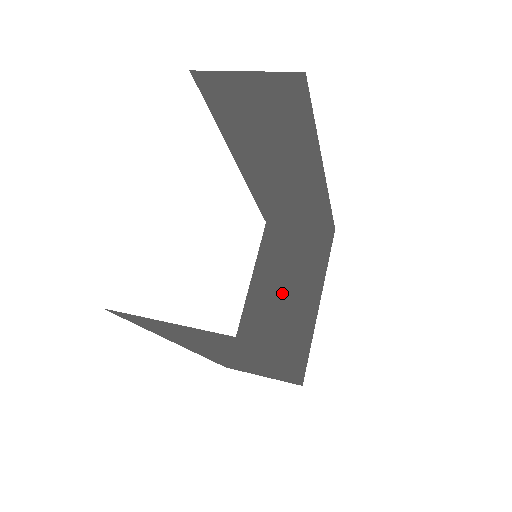
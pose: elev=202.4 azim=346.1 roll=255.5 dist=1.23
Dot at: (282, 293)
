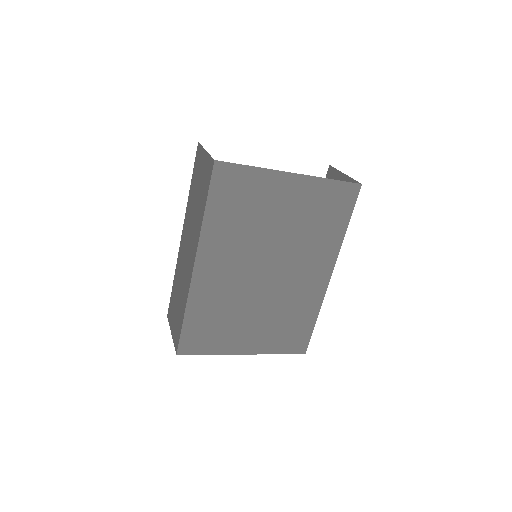
Dot at: (243, 232)
